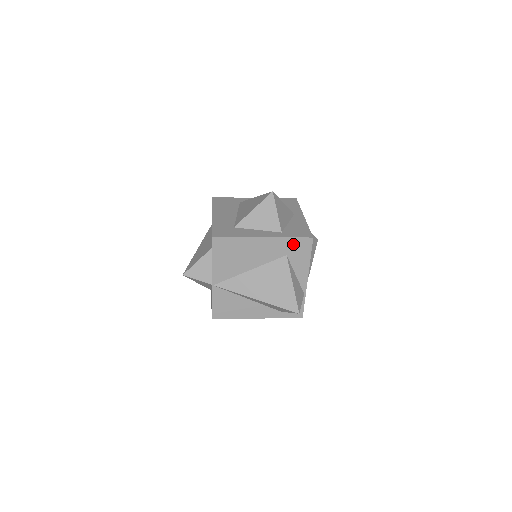
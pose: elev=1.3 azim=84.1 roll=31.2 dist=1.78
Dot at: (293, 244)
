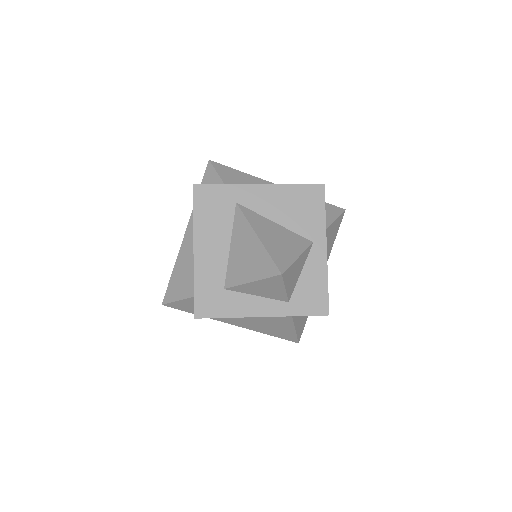
Dot at: occluded
